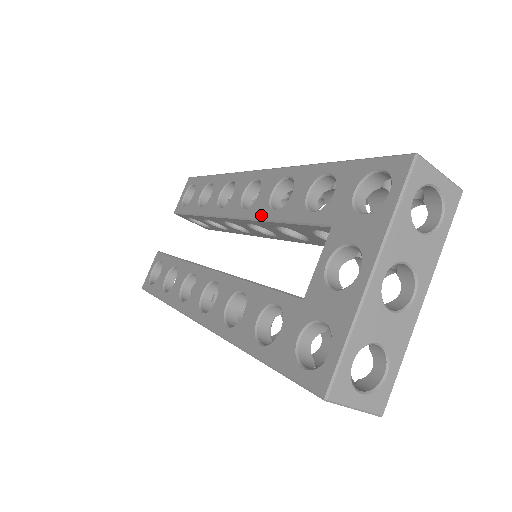
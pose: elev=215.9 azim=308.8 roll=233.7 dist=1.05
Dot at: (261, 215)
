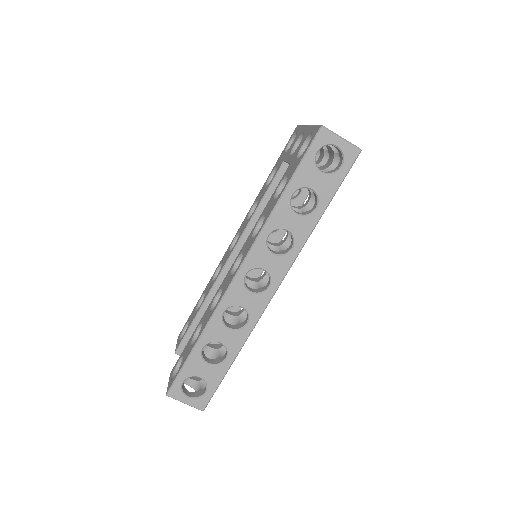
Dot at: (247, 223)
